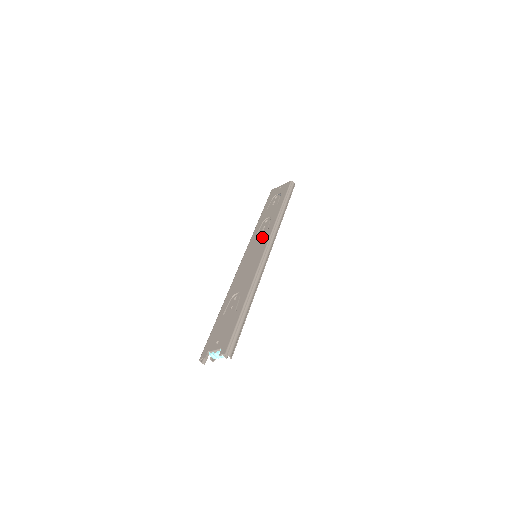
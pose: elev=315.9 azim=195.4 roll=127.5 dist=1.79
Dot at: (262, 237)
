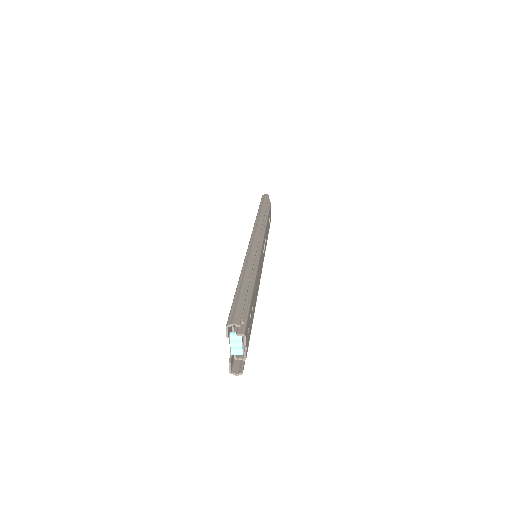
Dot at: occluded
